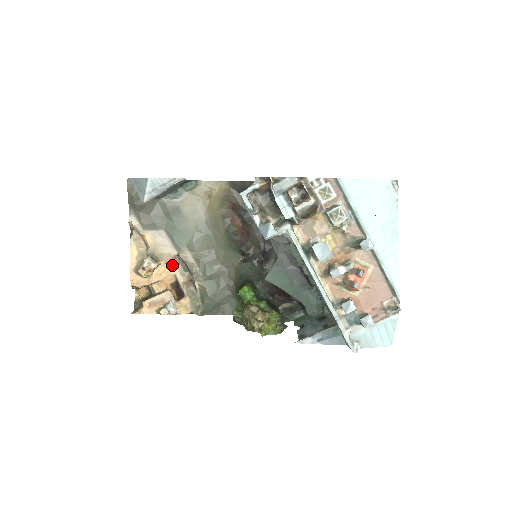
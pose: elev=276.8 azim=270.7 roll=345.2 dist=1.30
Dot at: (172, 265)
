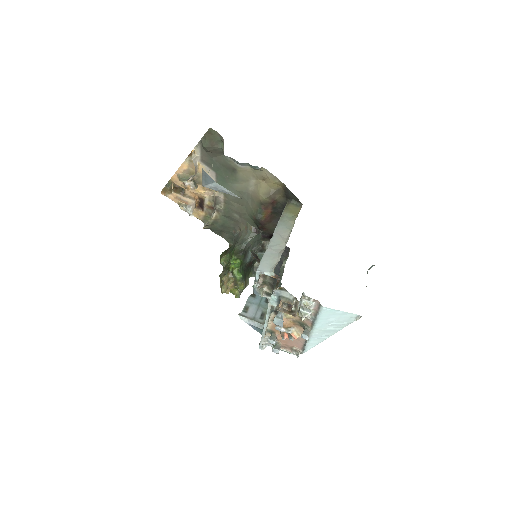
Dot at: (206, 193)
